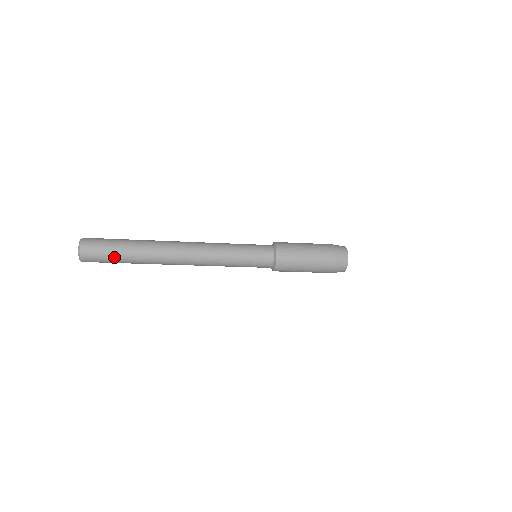
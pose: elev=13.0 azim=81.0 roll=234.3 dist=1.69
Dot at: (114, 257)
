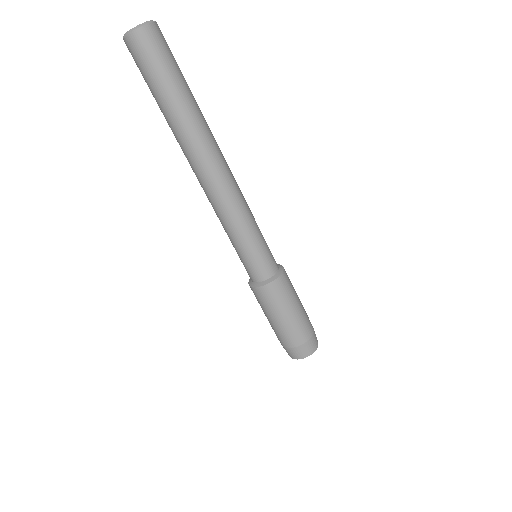
Dot at: (172, 75)
